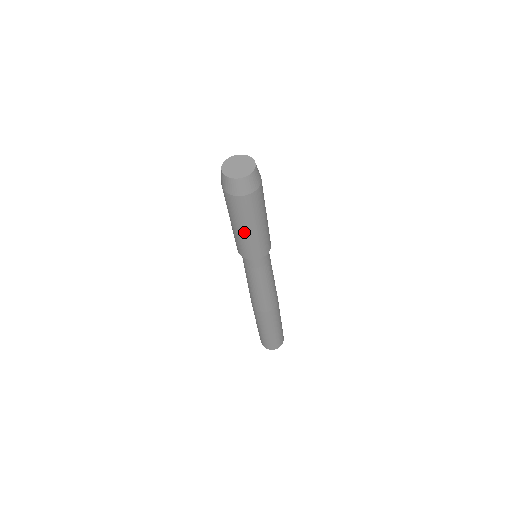
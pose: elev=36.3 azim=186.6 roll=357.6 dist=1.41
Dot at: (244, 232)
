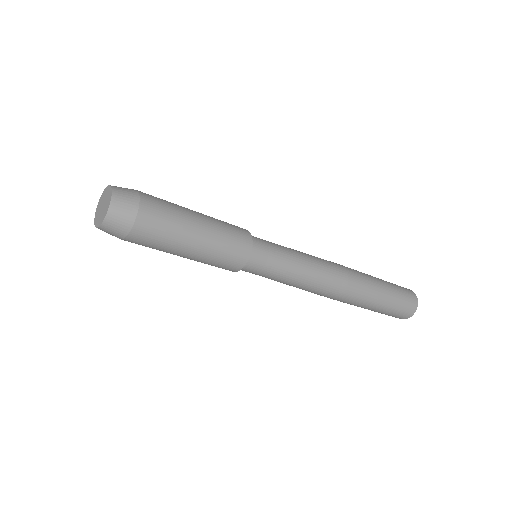
Dot at: occluded
